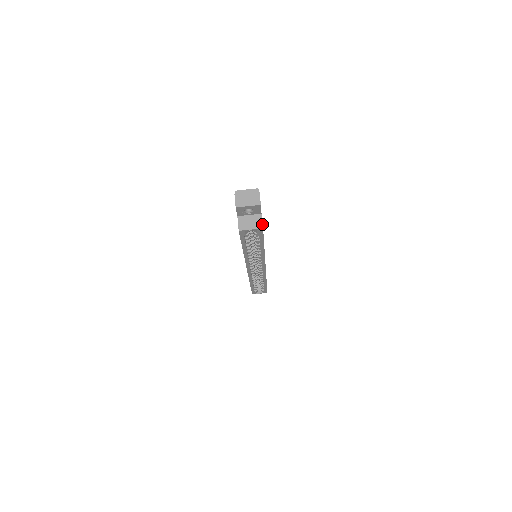
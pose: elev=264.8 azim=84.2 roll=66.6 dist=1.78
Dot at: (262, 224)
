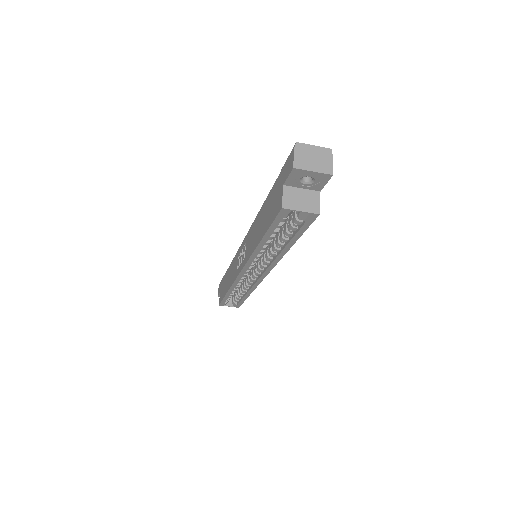
Dot at: (319, 207)
